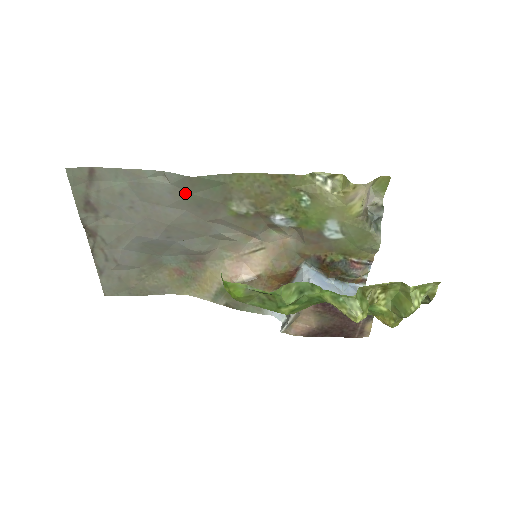
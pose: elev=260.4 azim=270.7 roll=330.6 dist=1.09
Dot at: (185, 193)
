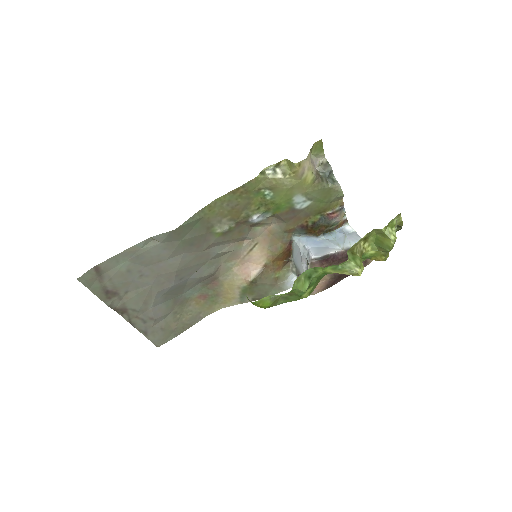
Dot at: (176, 243)
